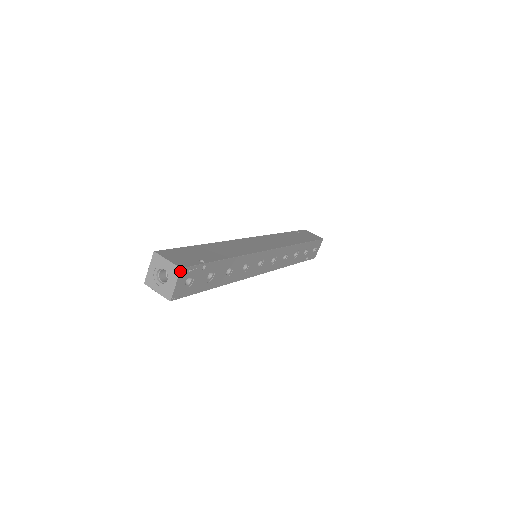
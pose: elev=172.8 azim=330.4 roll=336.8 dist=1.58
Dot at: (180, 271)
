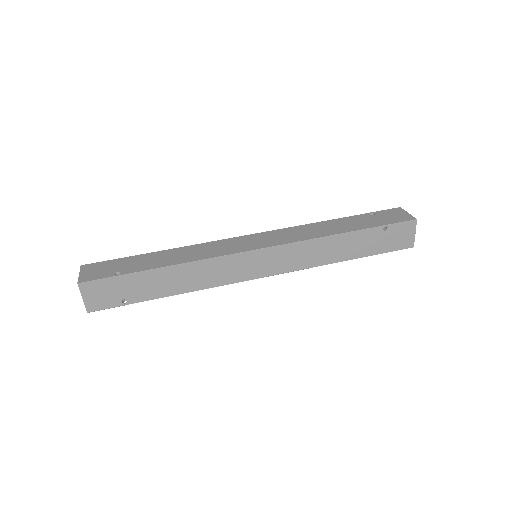
Dot at: (88, 311)
